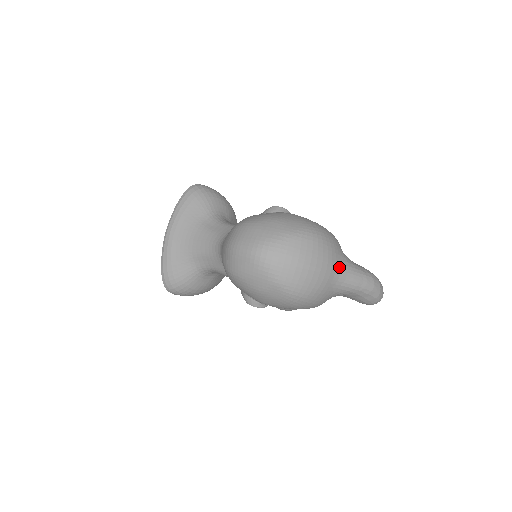
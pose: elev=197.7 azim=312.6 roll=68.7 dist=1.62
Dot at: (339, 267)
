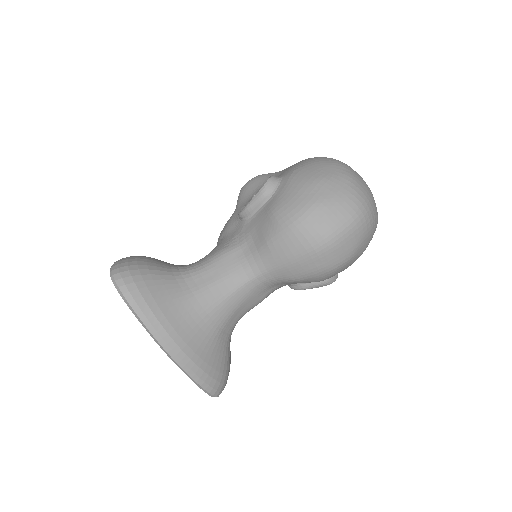
Dot at: occluded
